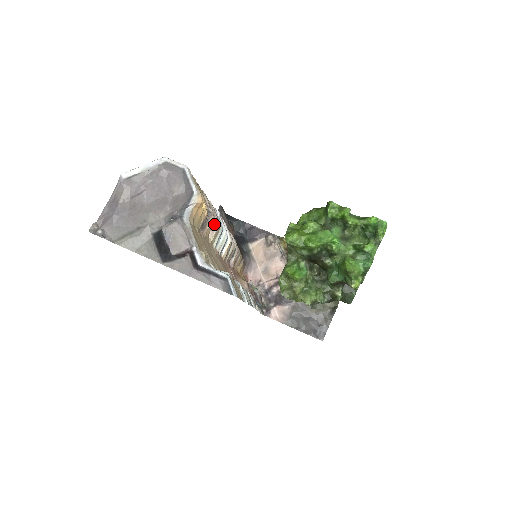
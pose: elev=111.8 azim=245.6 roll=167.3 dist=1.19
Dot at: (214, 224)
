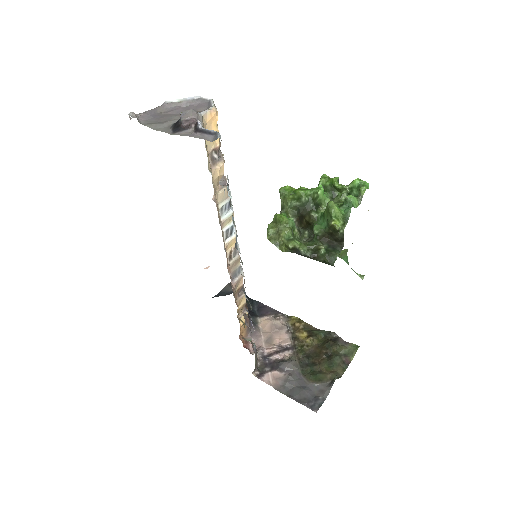
Dot at: (224, 185)
